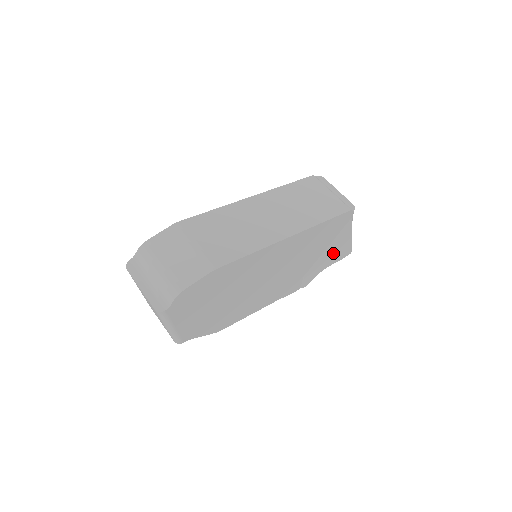
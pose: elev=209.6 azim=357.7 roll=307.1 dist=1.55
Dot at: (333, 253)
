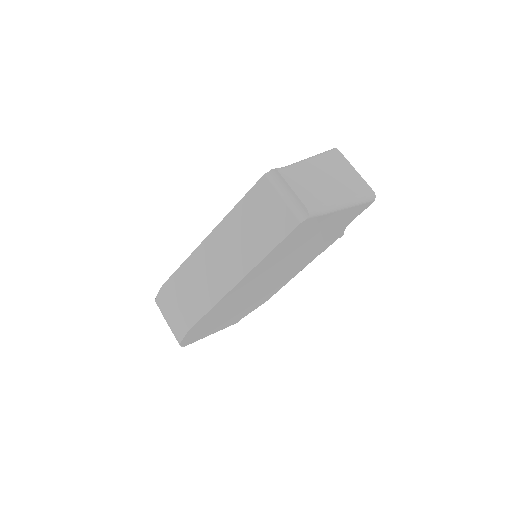
Dot at: (340, 220)
